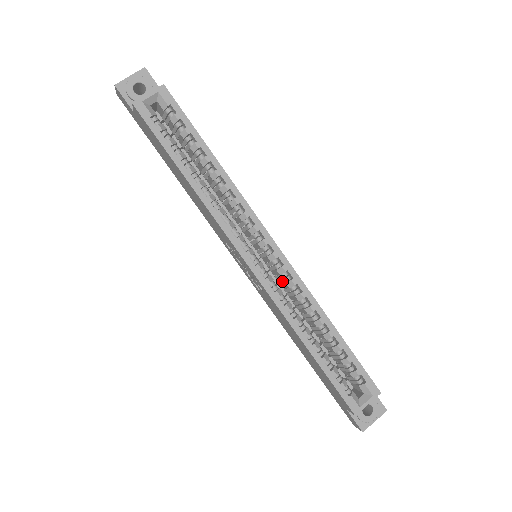
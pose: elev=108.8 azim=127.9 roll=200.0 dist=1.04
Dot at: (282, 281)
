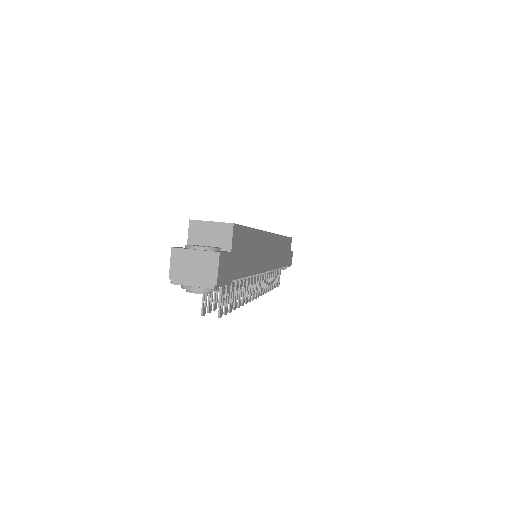
Dot at: occluded
